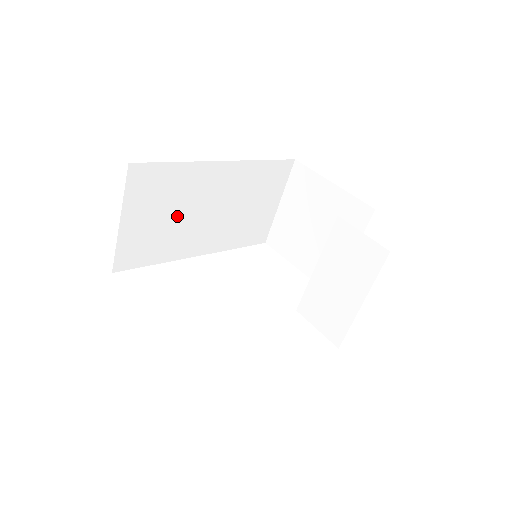
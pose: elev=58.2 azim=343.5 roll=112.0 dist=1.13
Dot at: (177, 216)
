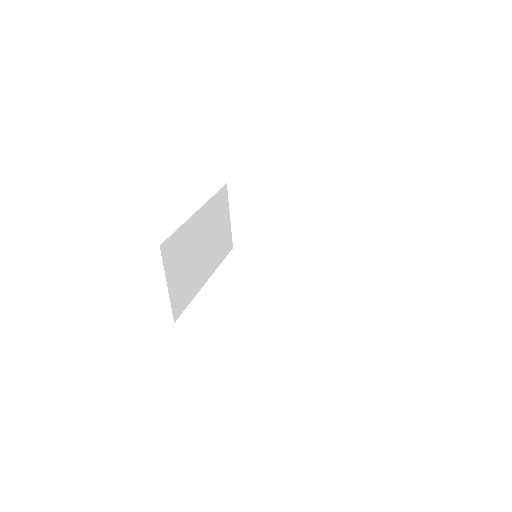
Dot at: (189, 262)
